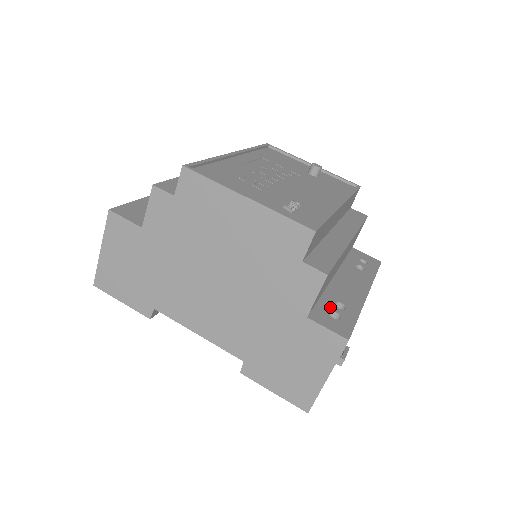
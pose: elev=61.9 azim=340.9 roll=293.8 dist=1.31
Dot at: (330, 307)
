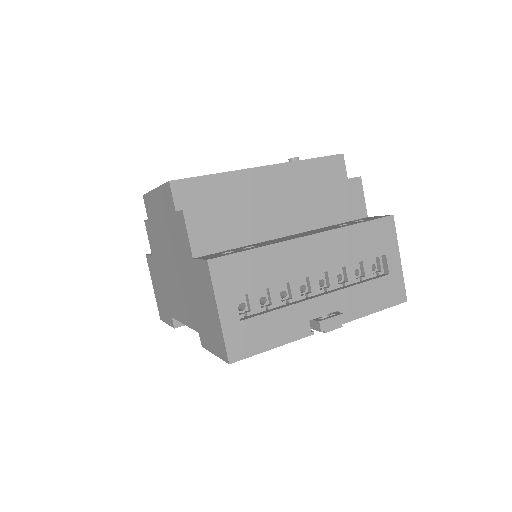
Dot at: (234, 250)
